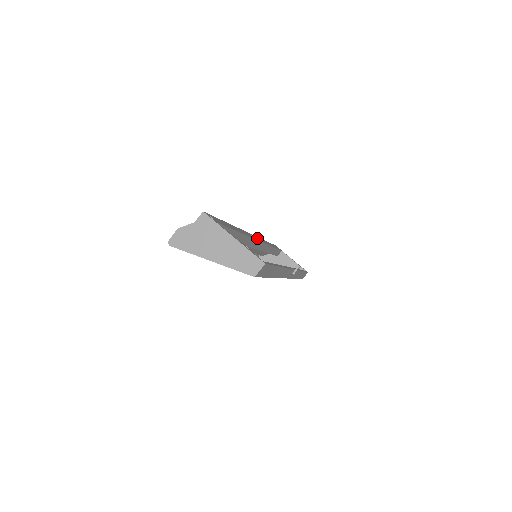
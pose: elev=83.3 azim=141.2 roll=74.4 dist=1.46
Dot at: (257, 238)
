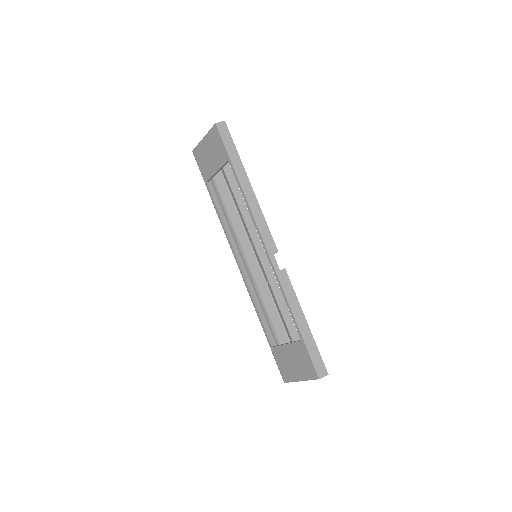
Dot at: occluded
